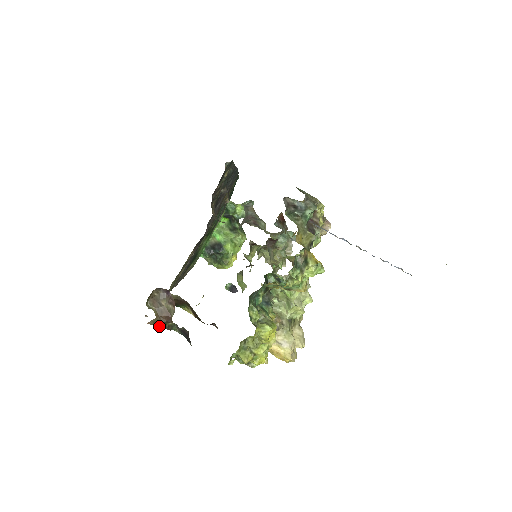
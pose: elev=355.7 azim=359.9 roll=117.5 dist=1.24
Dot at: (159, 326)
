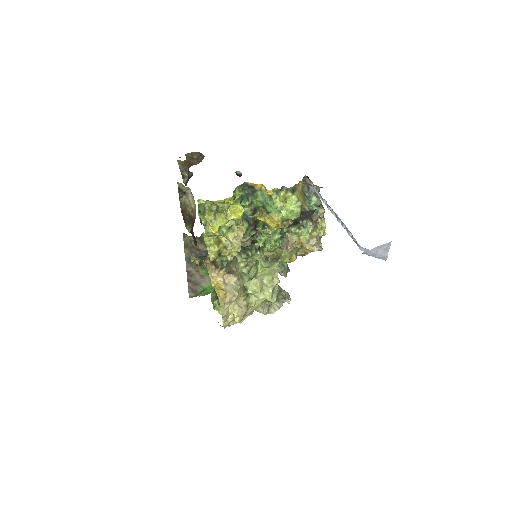
Dot at: (180, 168)
